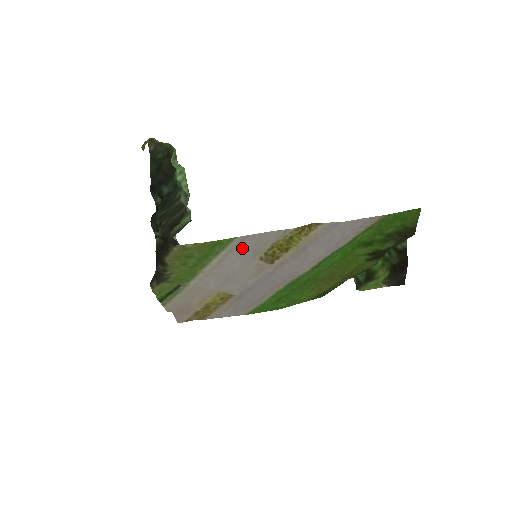
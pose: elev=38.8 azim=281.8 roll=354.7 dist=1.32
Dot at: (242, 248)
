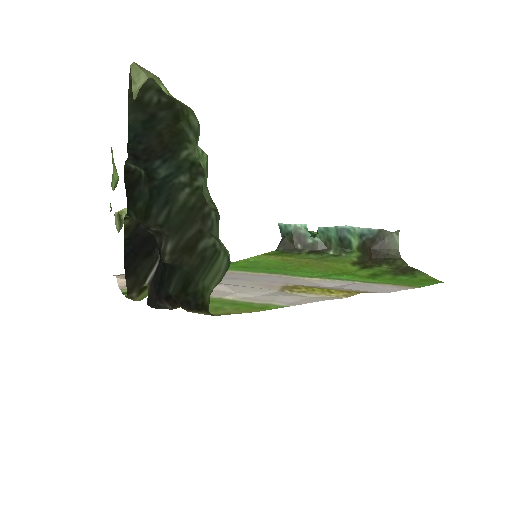
Dot at: (278, 298)
